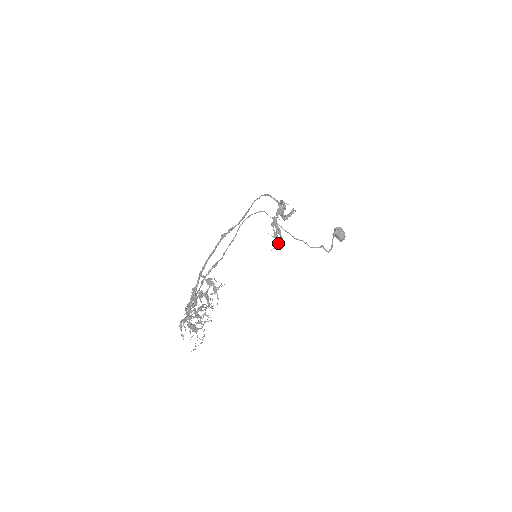
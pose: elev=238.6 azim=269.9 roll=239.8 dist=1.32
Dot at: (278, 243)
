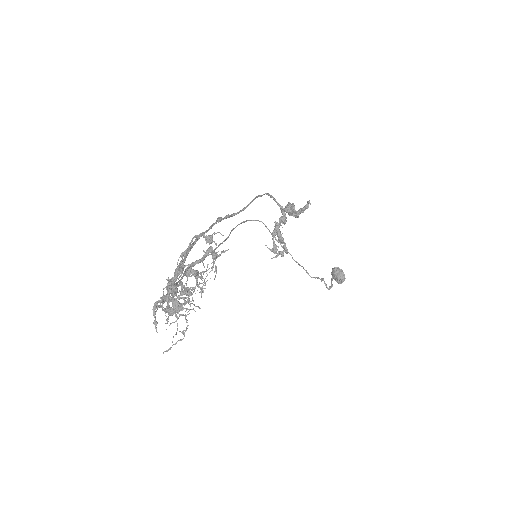
Dot at: occluded
